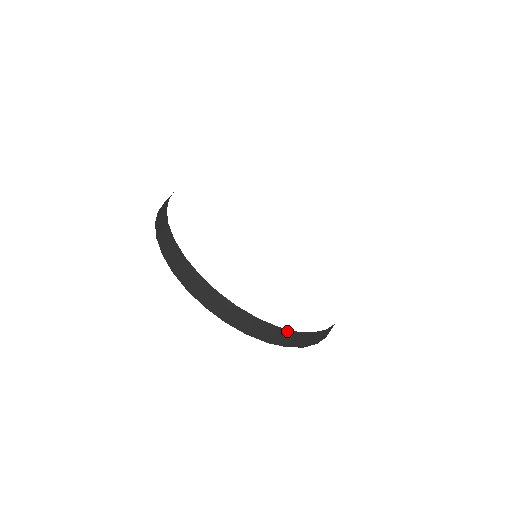
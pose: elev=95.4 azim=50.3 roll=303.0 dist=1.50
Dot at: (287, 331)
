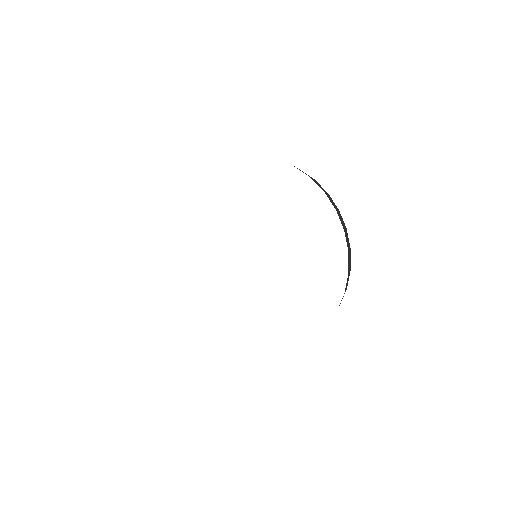
Dot at: (333, 202)
